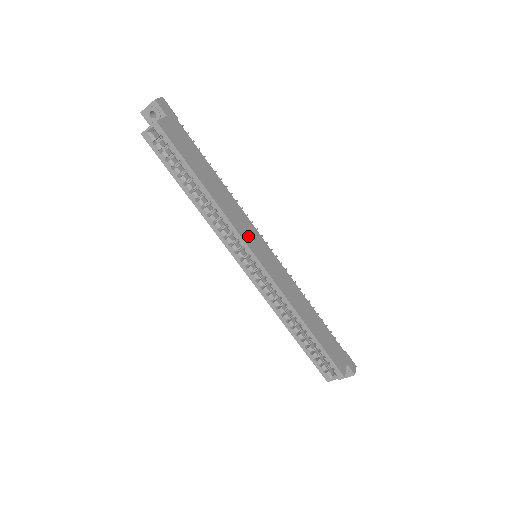
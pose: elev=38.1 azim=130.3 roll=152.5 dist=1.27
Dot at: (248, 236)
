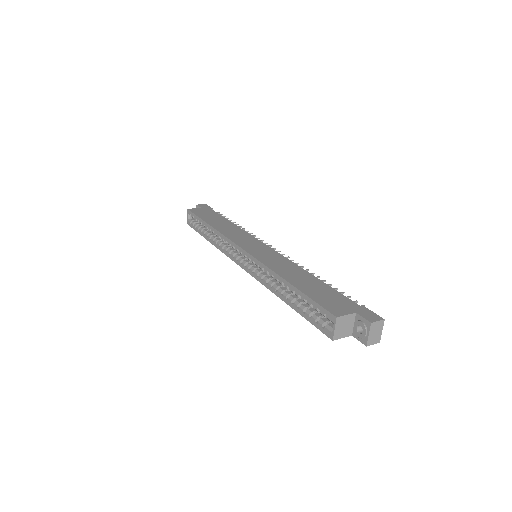
Dot at: (241, 240)
